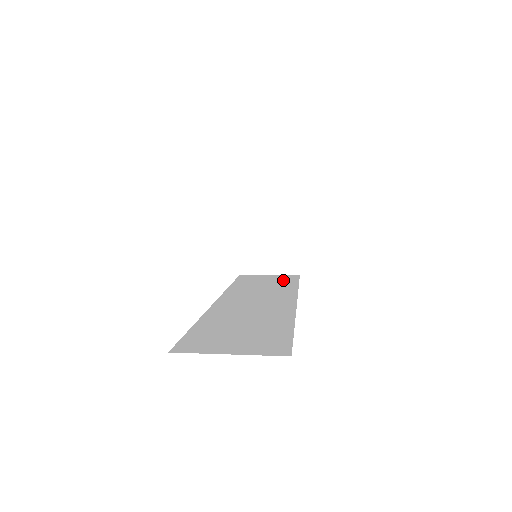
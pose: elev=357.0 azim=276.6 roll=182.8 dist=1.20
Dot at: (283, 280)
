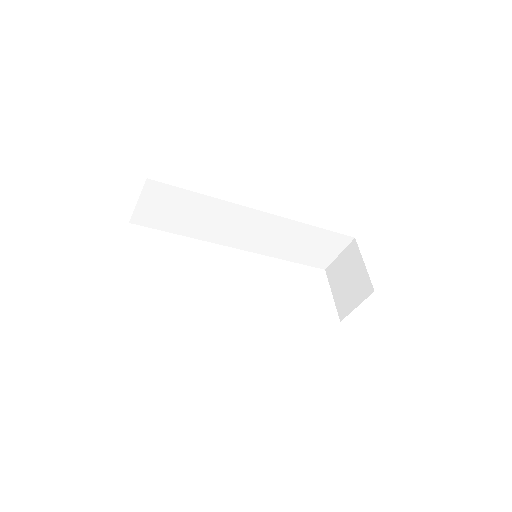
Dot at: occluded
